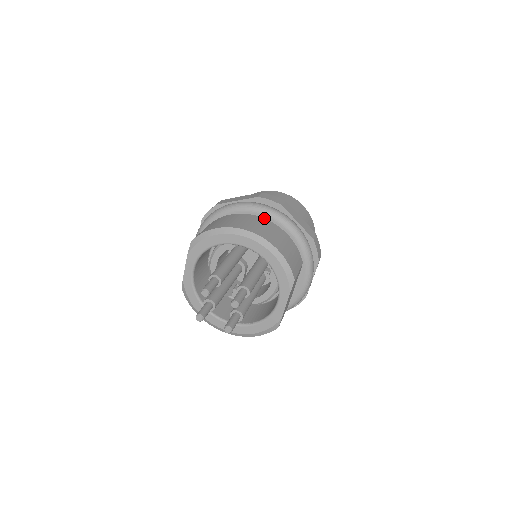
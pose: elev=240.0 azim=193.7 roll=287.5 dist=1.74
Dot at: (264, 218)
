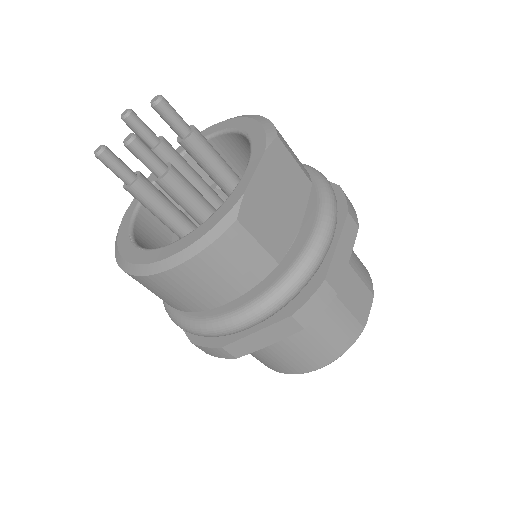
Dot at: occluded
